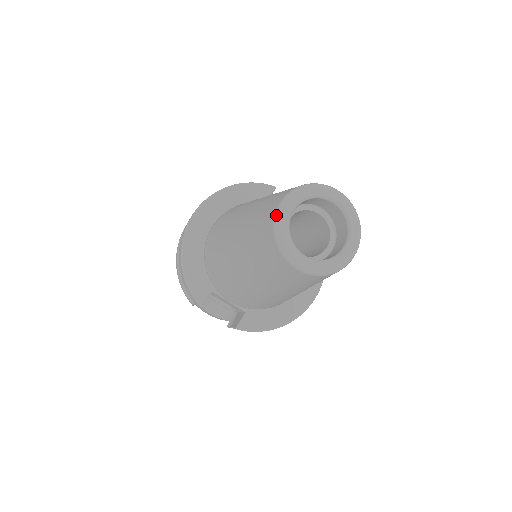
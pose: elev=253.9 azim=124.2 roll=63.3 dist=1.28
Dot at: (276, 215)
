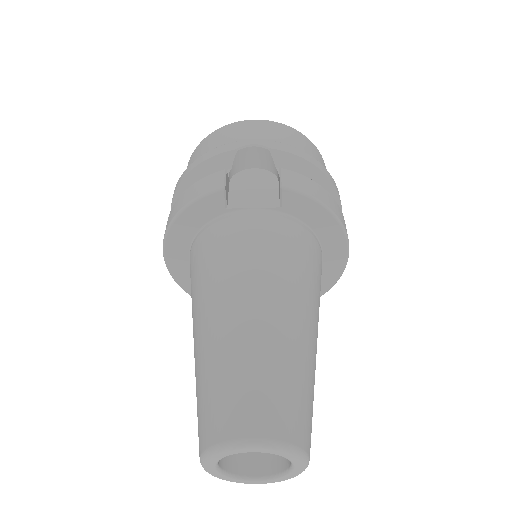
Dot at: (205, 470)
